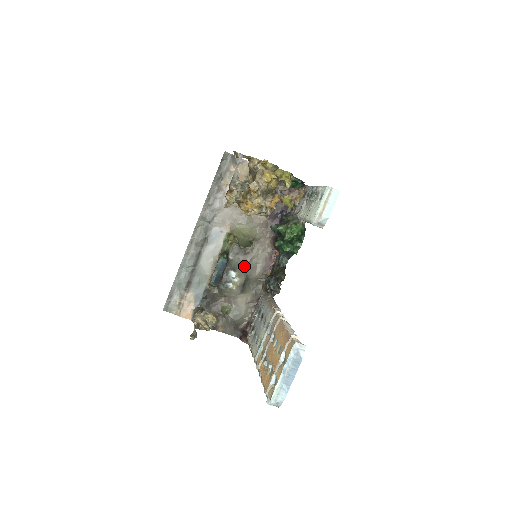
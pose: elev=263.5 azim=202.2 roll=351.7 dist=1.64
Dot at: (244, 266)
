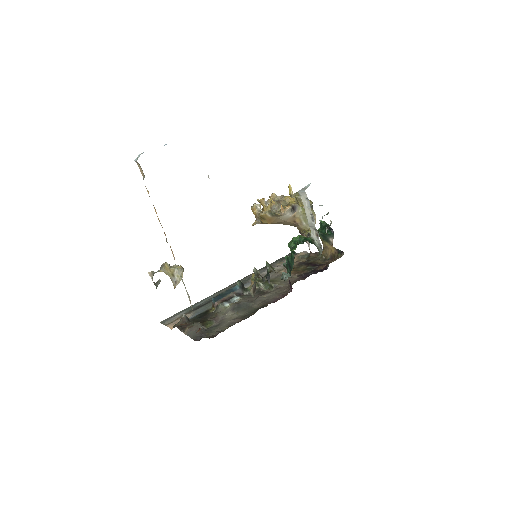
Dot at: (252, 299)
